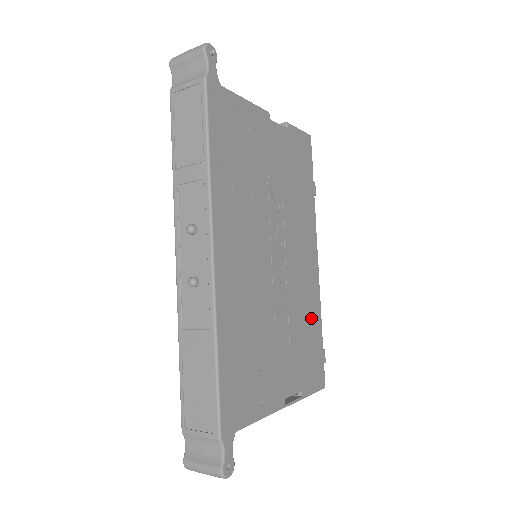
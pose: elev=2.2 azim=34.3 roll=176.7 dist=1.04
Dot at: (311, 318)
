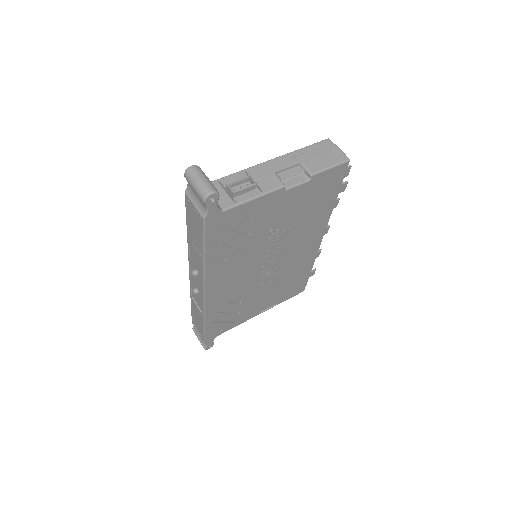
Dot at: (300, 271)
